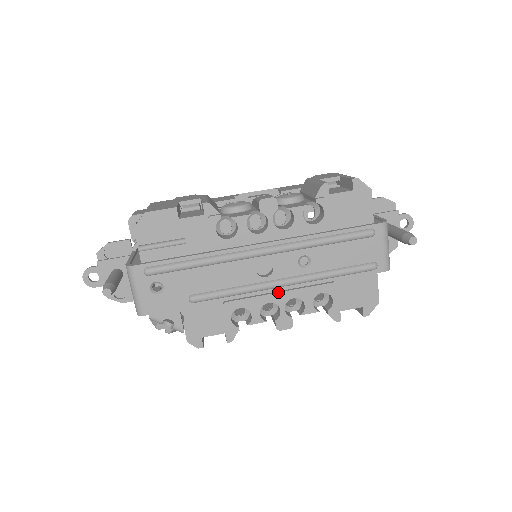
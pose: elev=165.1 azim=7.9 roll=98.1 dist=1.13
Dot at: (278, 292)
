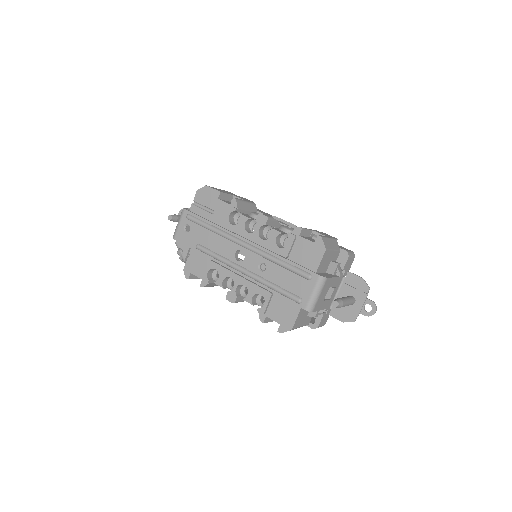
Dot at: (239, 275)
